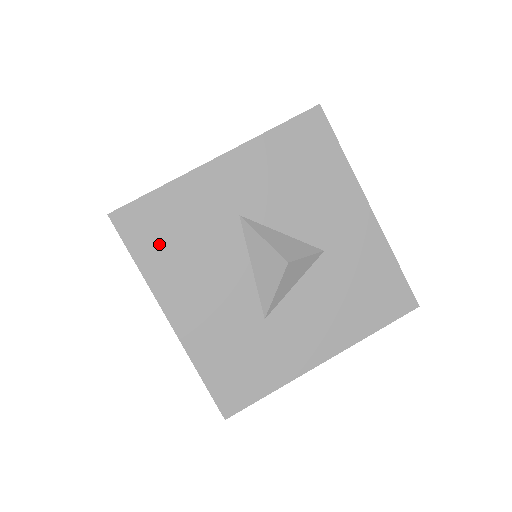
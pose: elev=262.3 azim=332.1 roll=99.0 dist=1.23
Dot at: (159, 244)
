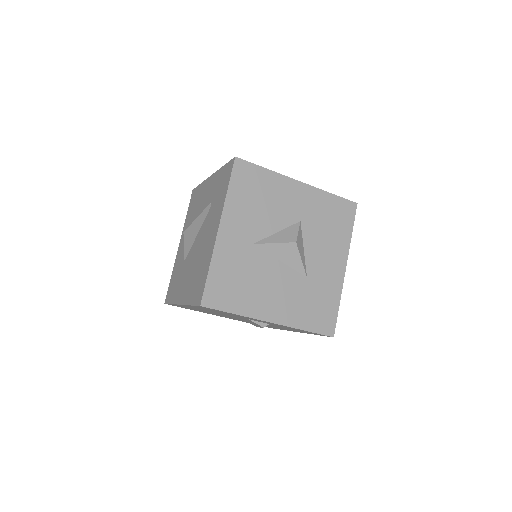
Dot at: (234, 294)
